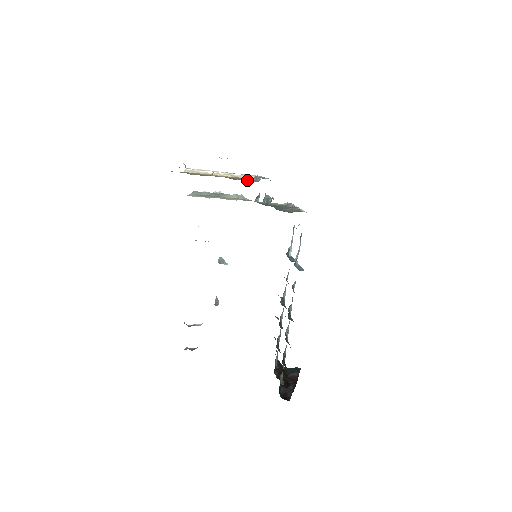
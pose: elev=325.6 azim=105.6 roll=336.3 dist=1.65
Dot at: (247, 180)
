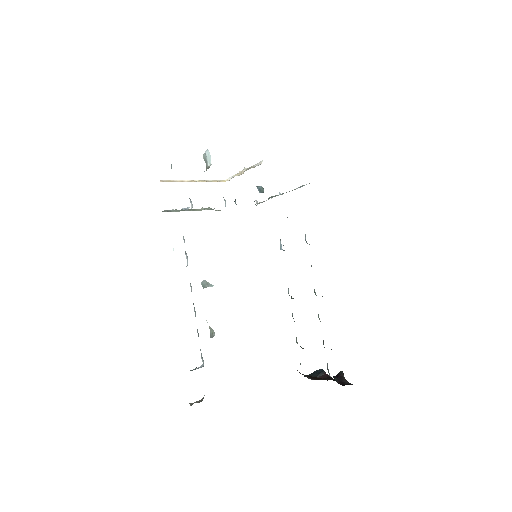
Dot at: occluded
